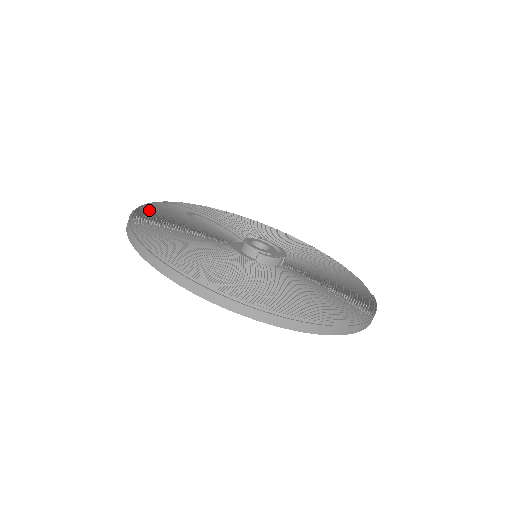
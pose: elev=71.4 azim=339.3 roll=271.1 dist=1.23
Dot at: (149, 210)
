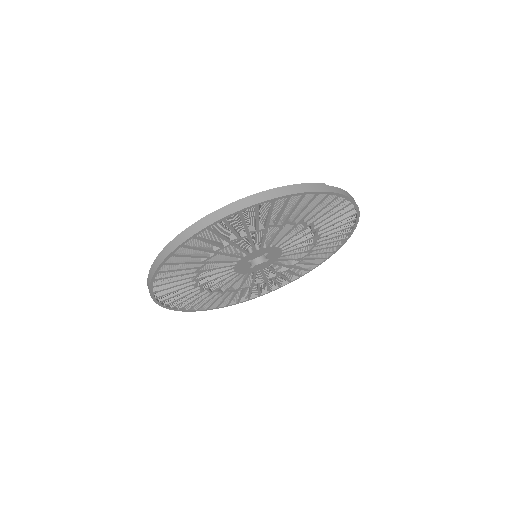
Dot at: occluded
